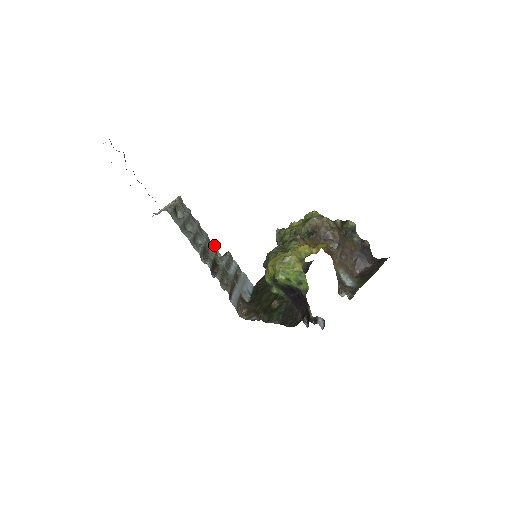
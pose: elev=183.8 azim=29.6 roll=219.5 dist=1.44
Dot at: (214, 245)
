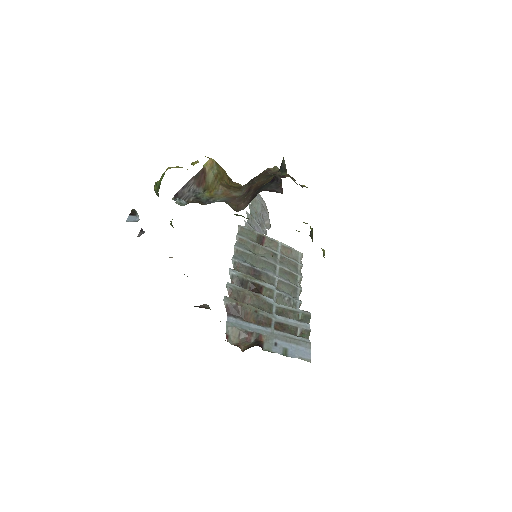
Dot at: (298, 299)
